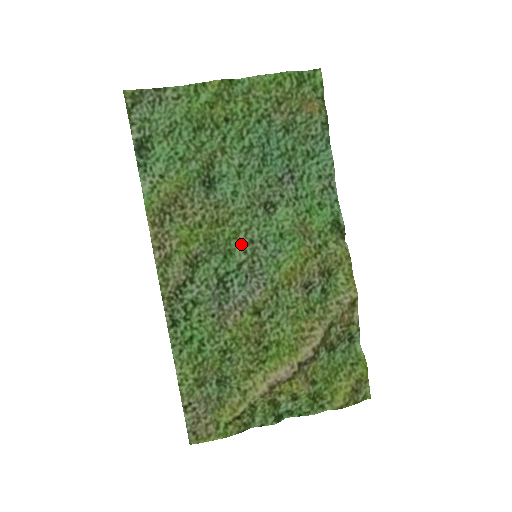
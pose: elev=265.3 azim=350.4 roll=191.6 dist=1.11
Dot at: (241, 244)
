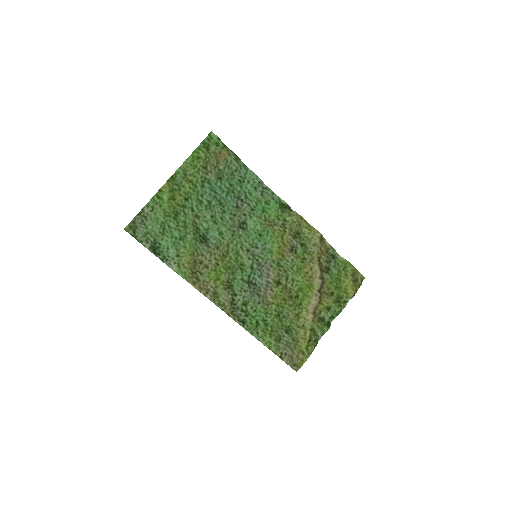
Dot at: (244, 256)
